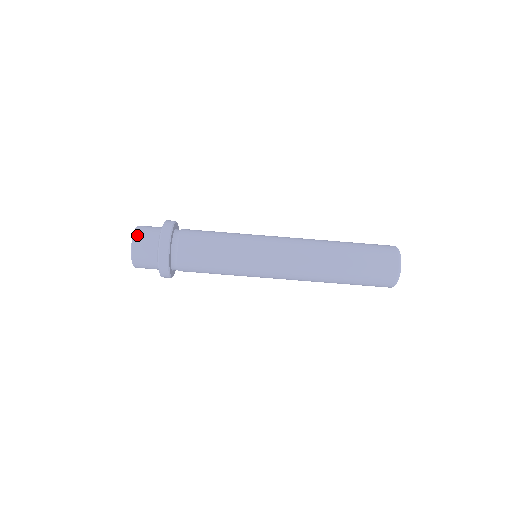
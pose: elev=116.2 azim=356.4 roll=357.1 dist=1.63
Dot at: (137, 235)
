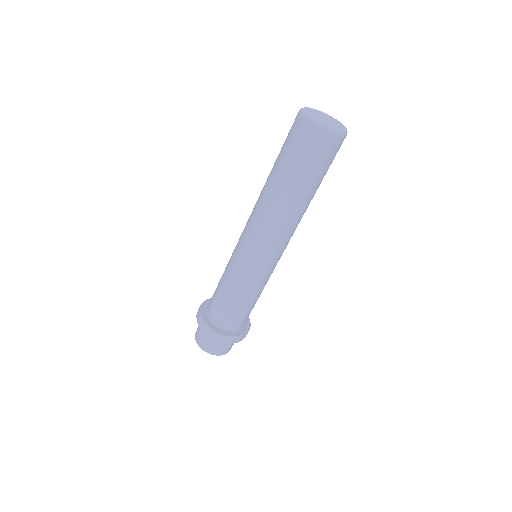
Dot at: (202, 346)
